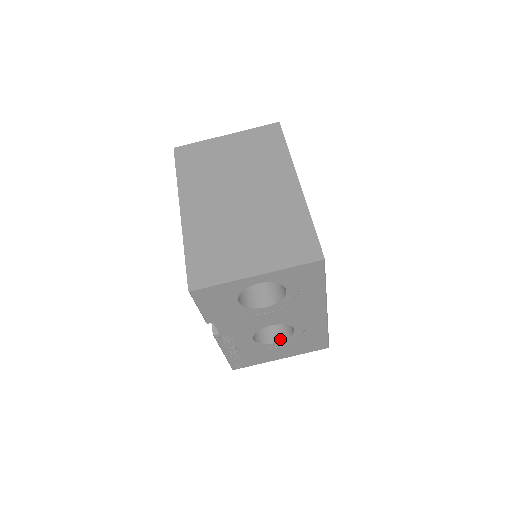
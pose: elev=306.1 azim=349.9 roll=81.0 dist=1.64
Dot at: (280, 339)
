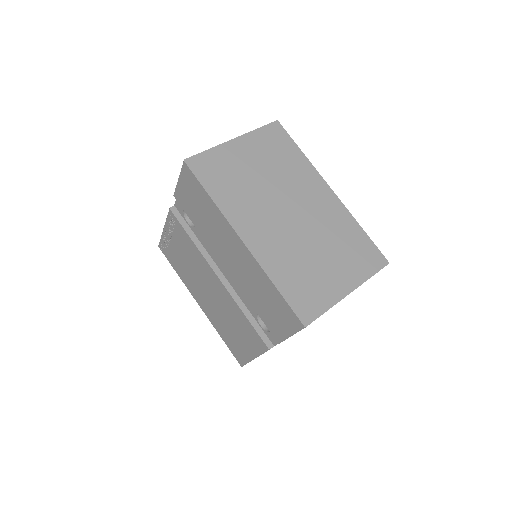
Dot at: occluded
